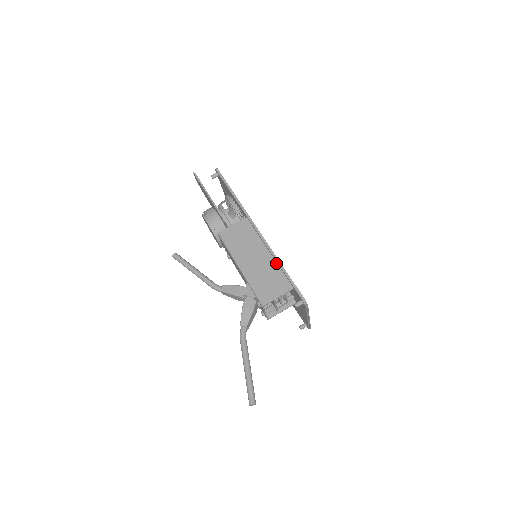
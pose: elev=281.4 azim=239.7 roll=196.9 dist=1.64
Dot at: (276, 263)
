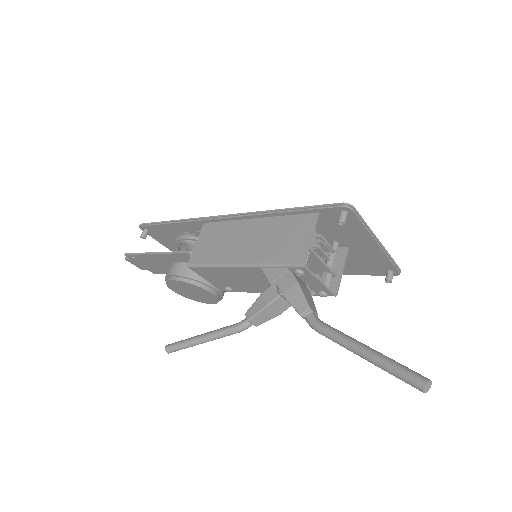
Dot at: (274, 217)
